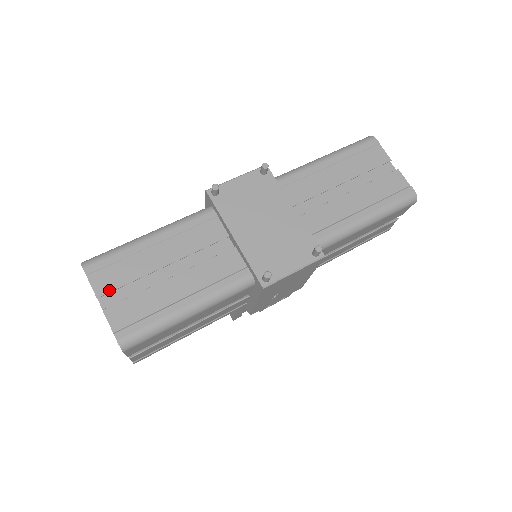
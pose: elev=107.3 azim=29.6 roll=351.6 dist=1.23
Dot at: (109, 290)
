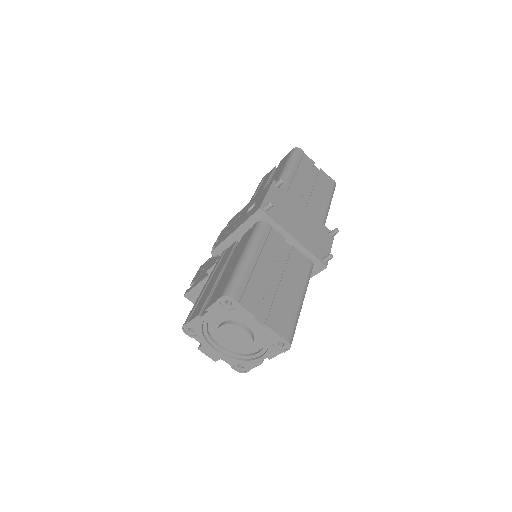
Dot at: (258, 308)
